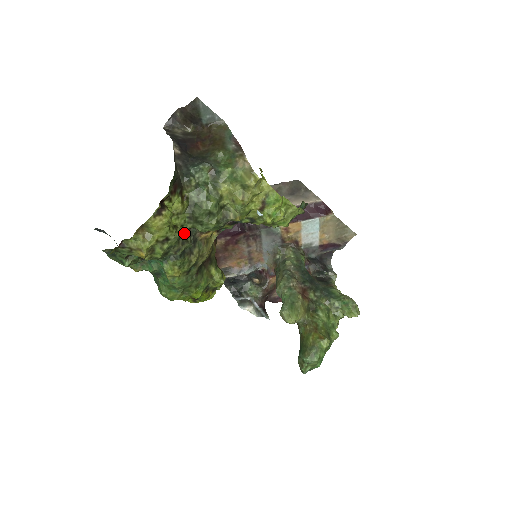
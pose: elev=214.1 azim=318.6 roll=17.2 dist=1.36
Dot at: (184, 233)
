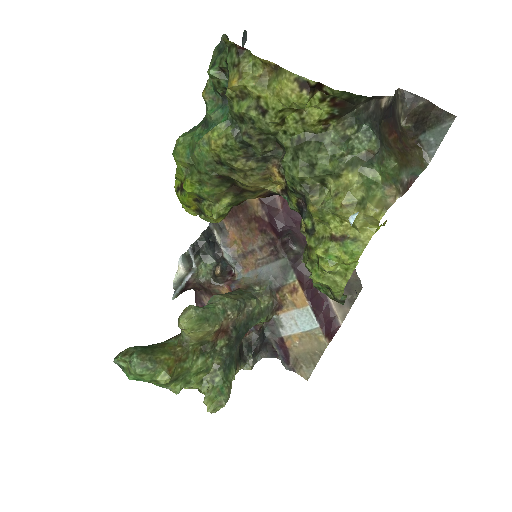
Dot at: (274, 140)
